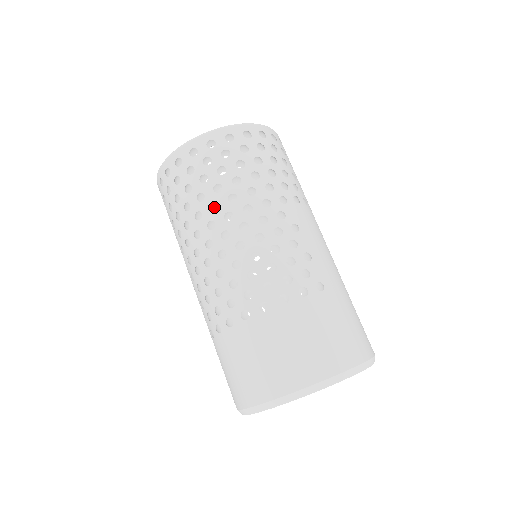
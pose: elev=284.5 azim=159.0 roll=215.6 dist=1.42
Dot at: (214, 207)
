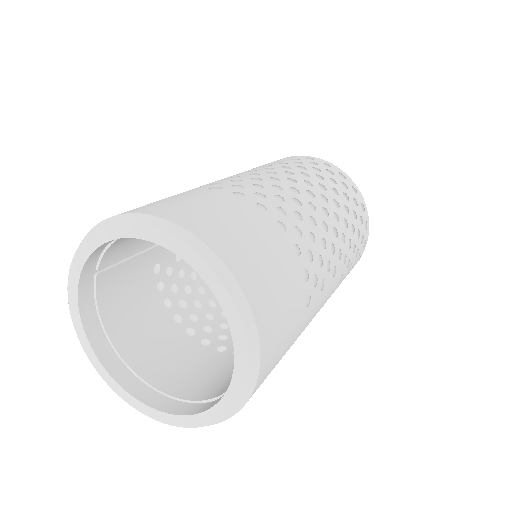
Dot at: occluded
